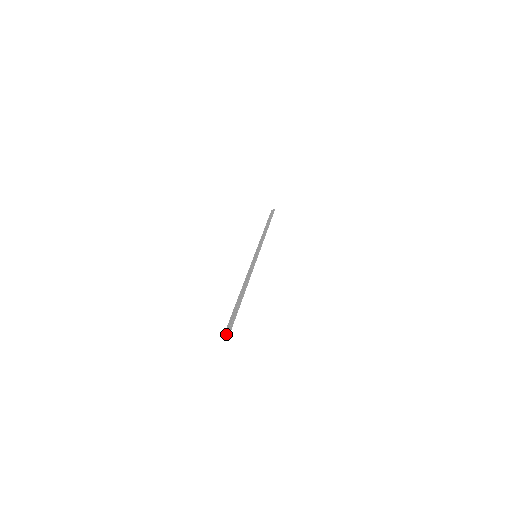
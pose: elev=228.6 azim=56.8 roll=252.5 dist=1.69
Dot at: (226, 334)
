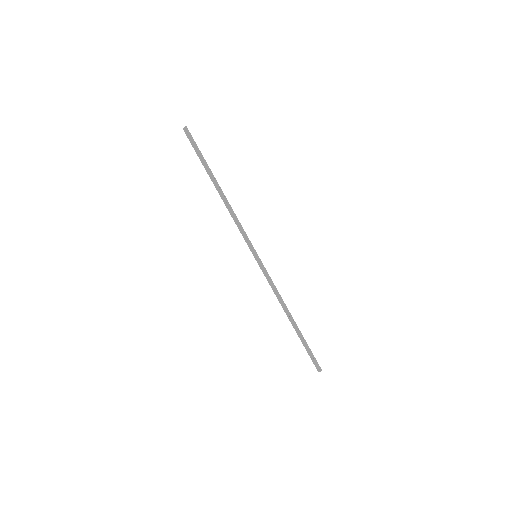
Dot at: (319, 371)
